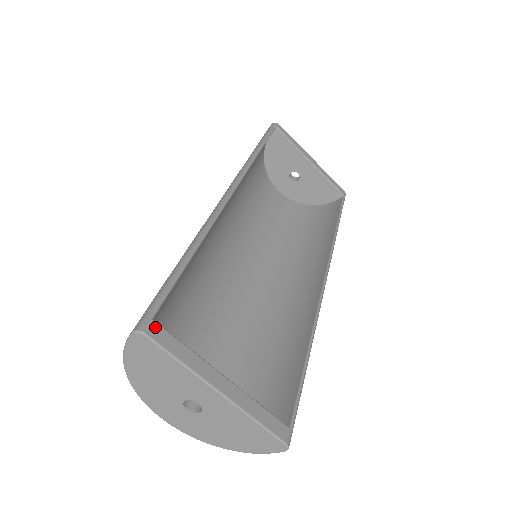
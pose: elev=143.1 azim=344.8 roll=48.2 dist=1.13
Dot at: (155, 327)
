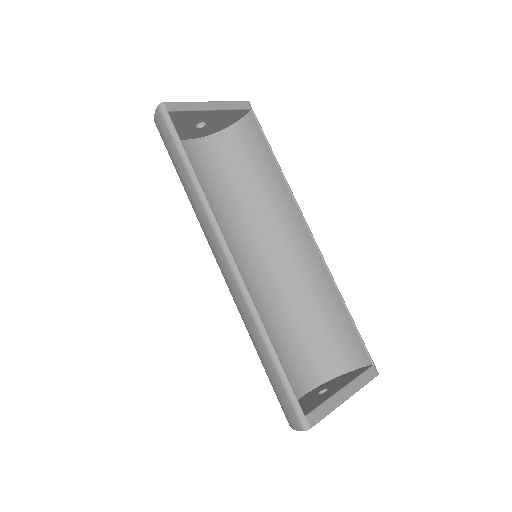
Dot at: (310, 418)
